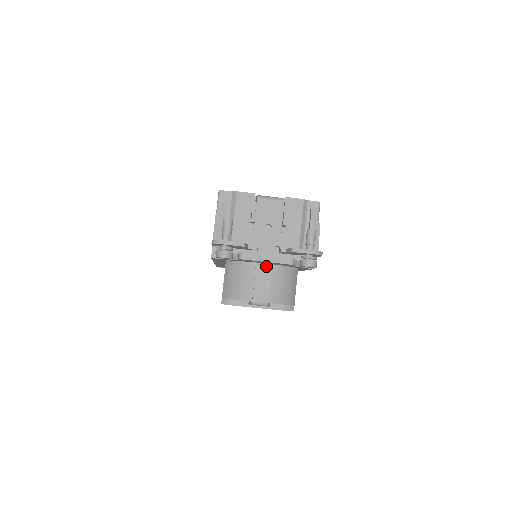
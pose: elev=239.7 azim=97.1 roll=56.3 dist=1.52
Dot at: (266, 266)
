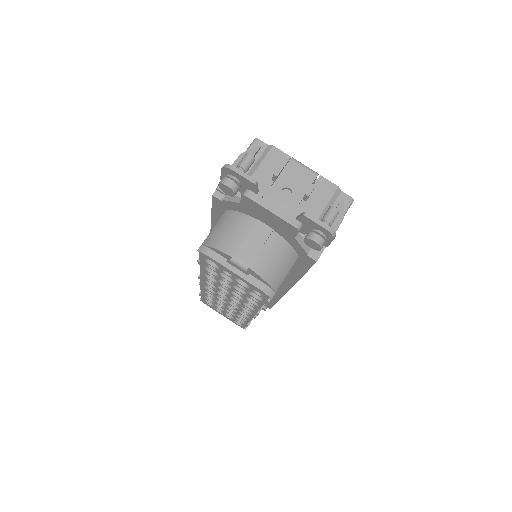
Dot at: (266, 228)
